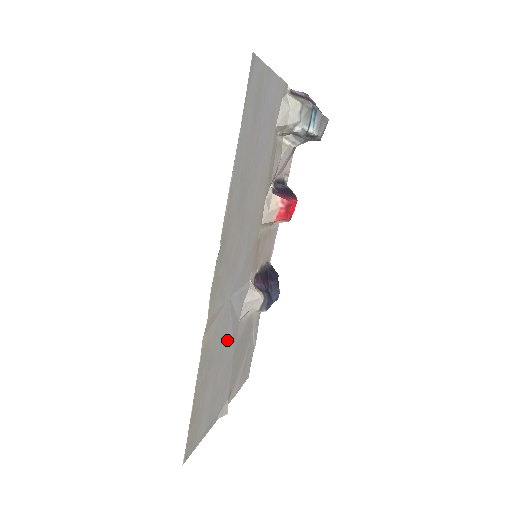
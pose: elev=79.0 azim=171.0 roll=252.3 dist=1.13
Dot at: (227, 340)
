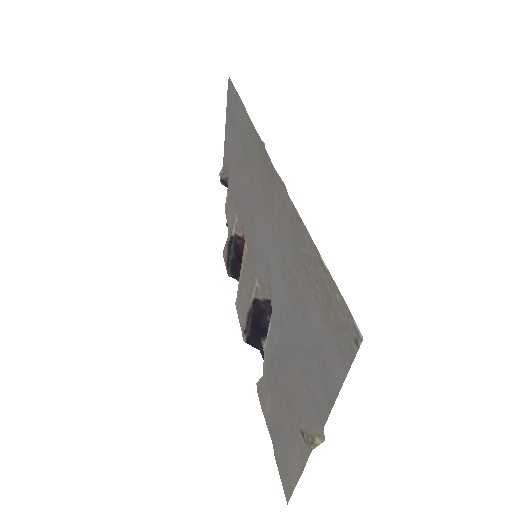
Dot at: (284, 290)
